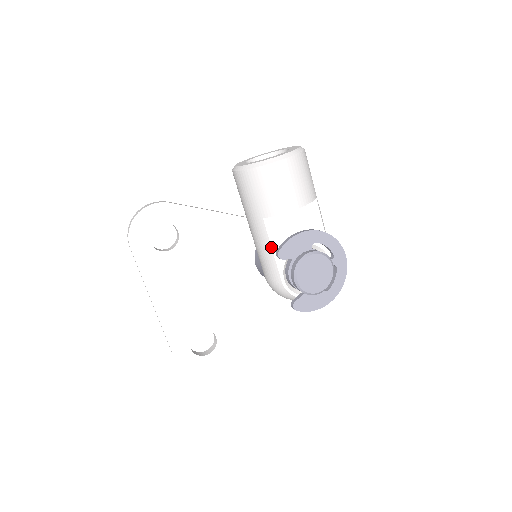
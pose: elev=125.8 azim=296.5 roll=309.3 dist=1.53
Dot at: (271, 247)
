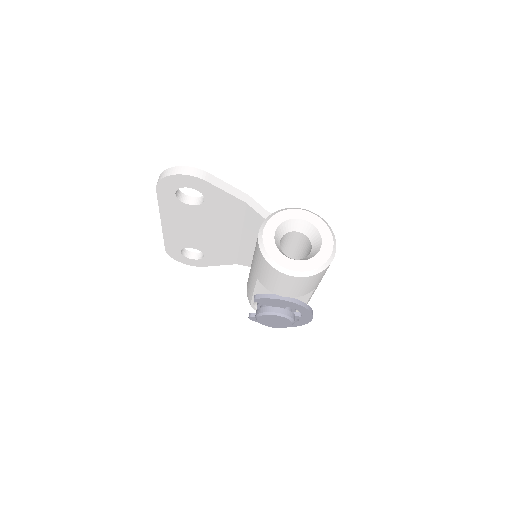
Dot at: (254, 290)
